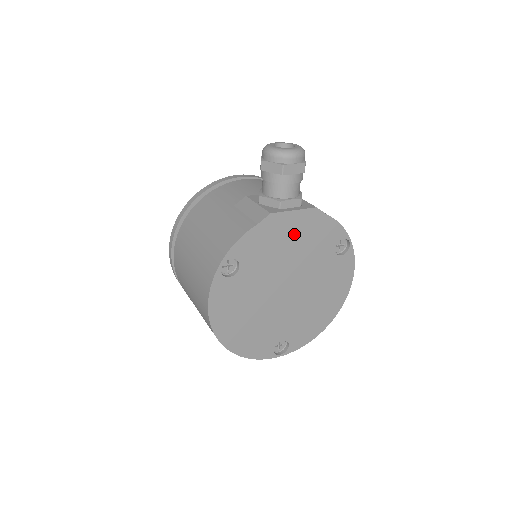
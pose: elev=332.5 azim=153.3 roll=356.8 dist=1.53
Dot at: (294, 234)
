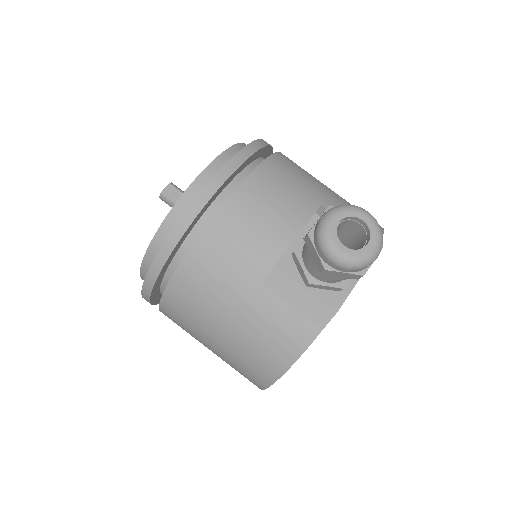
Dot at: occluded
